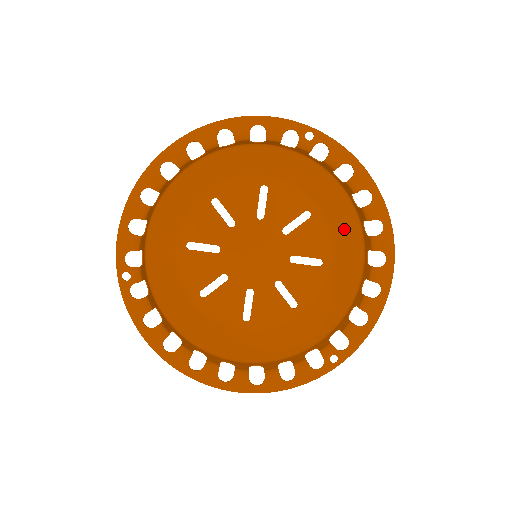
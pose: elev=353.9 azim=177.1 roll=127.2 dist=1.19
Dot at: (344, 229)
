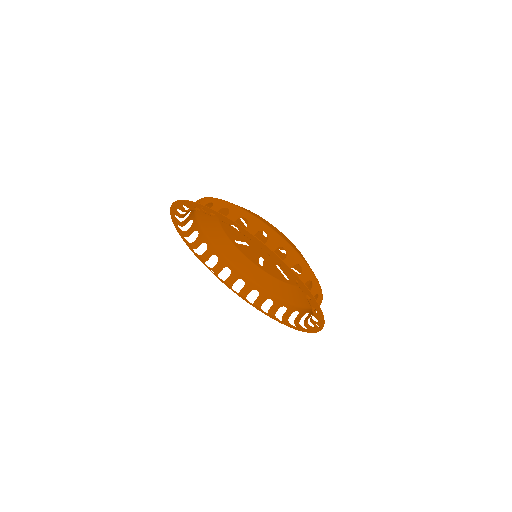
Dot at: (286, 239)
